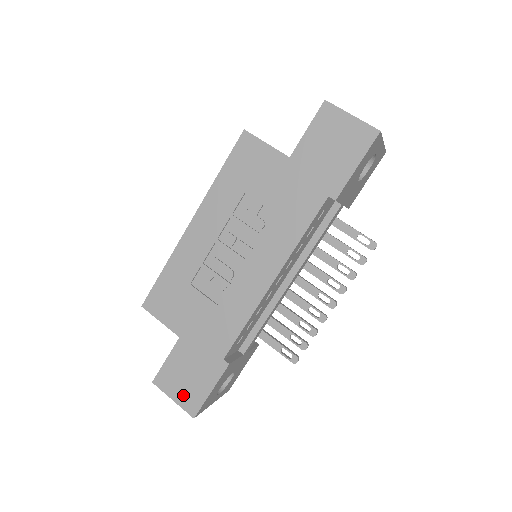
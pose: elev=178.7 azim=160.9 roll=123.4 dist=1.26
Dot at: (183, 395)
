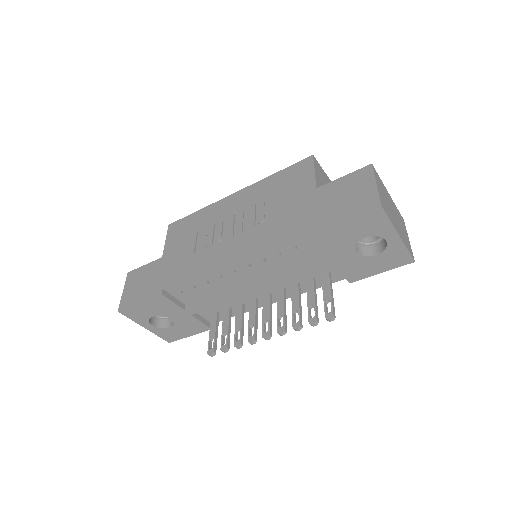
Dot at: (129, 293)
